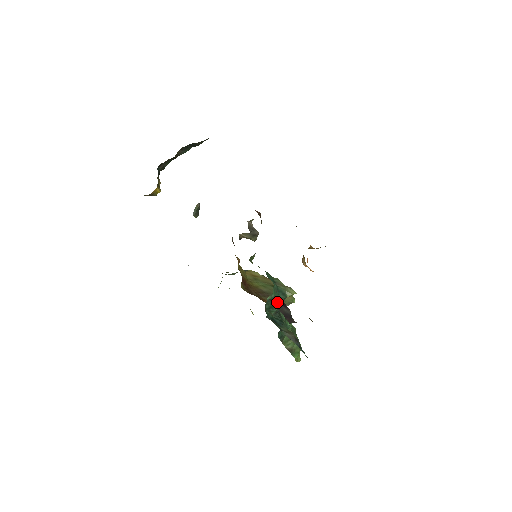
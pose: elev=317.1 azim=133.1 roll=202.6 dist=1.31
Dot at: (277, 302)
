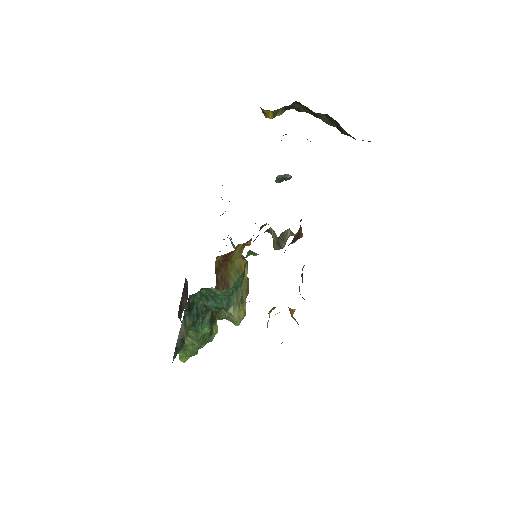
Dot at: occluded
